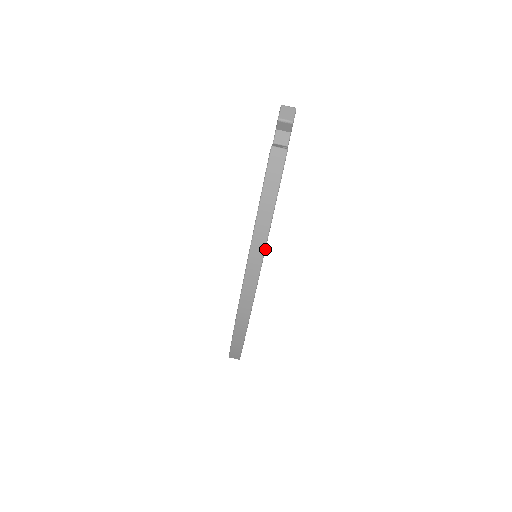
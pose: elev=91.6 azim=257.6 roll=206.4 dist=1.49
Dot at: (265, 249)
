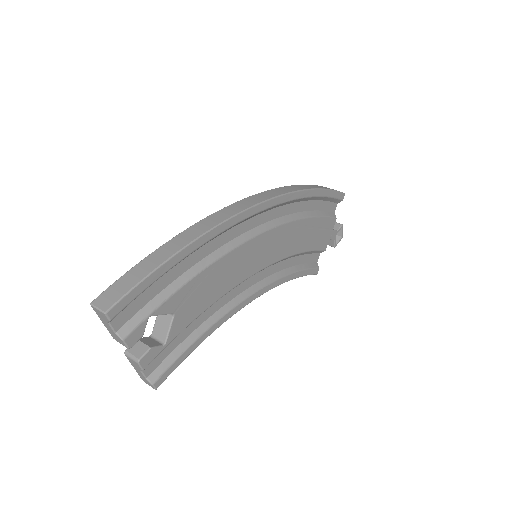
Dot at: (302, 191)
